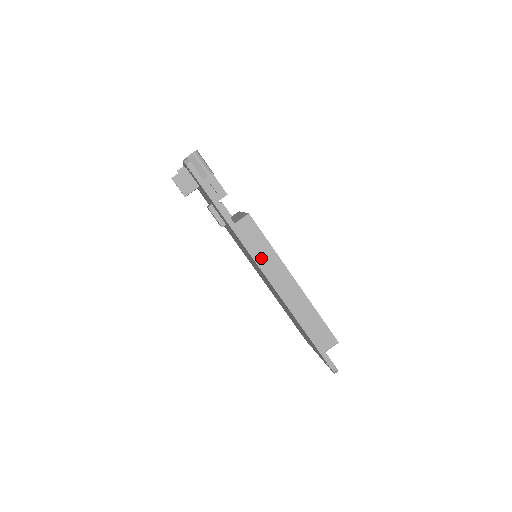
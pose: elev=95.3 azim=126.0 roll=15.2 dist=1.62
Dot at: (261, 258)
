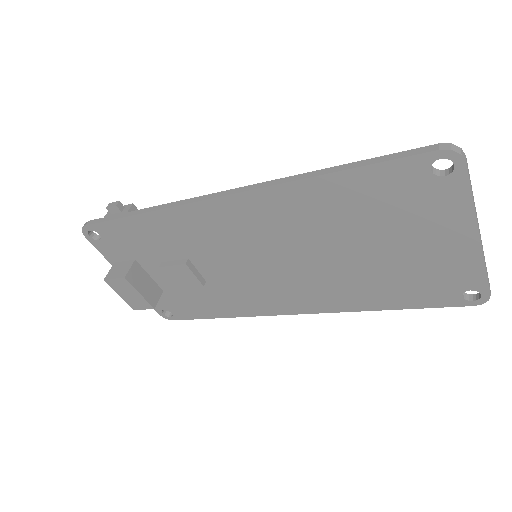
Dot at: occluded
